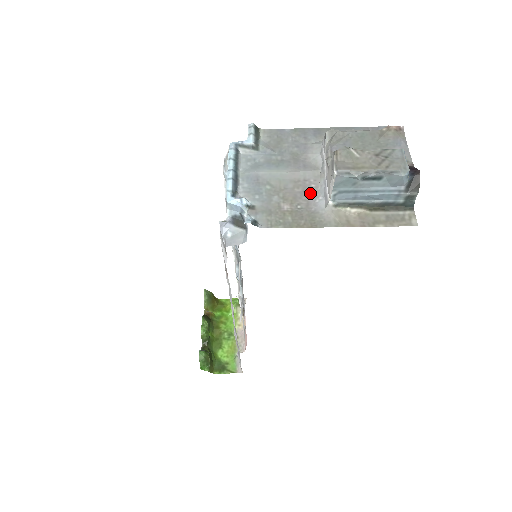
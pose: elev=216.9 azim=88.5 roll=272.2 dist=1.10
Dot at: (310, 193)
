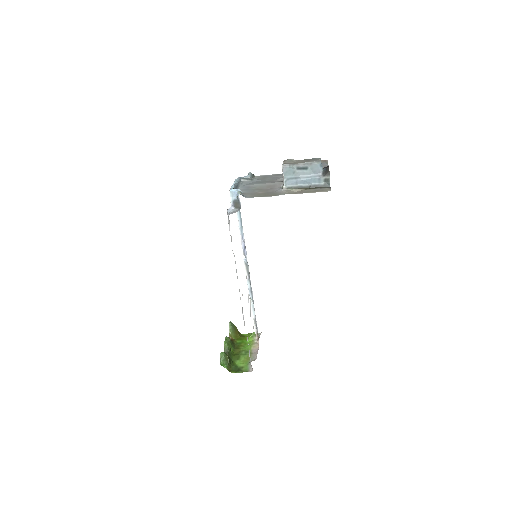
Dot at: (276, 188)
